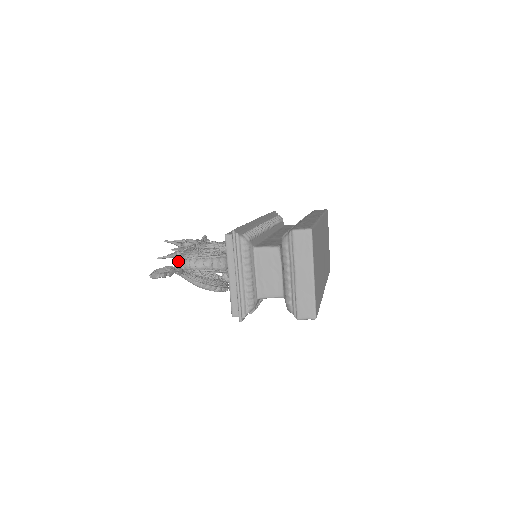
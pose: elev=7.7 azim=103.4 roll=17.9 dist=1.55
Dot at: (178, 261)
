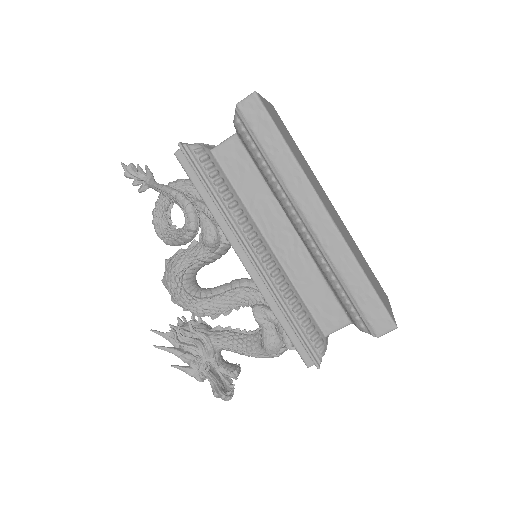
Dot at: occluded
